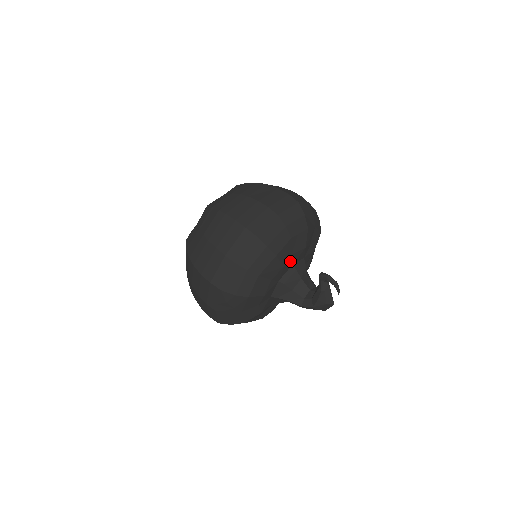
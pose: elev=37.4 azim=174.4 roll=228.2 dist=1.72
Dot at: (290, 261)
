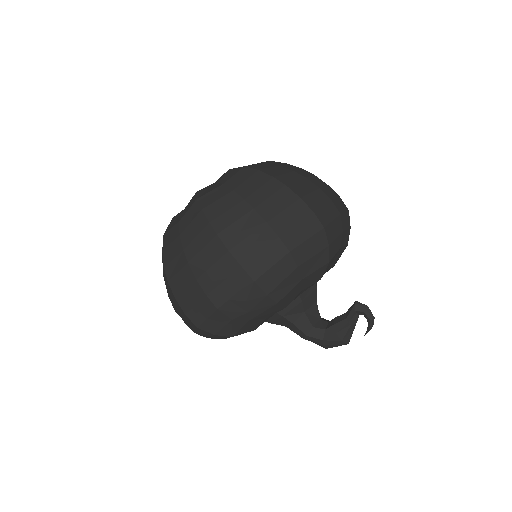
Dot at: occluded
